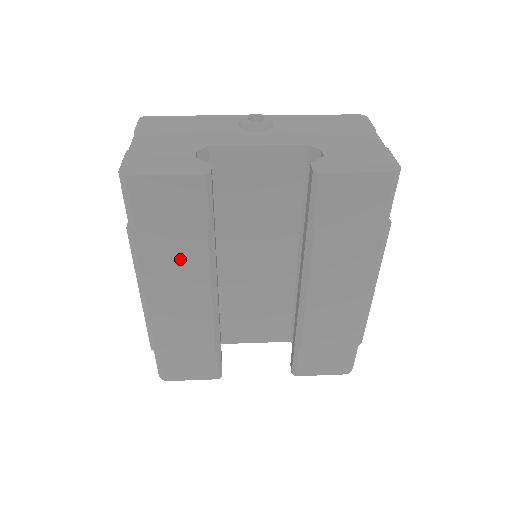
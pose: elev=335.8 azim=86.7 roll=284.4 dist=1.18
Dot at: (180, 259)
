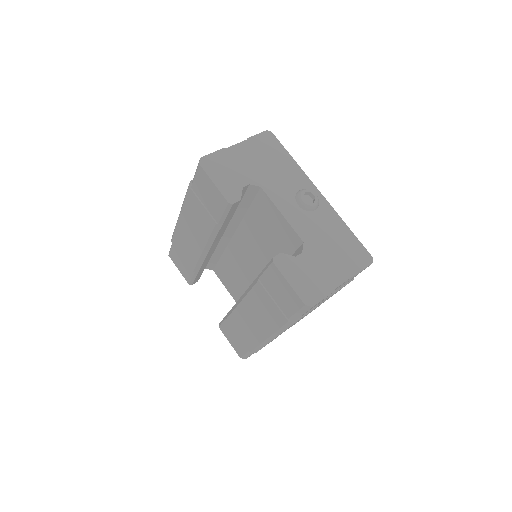
Dot at: (200, 220)
